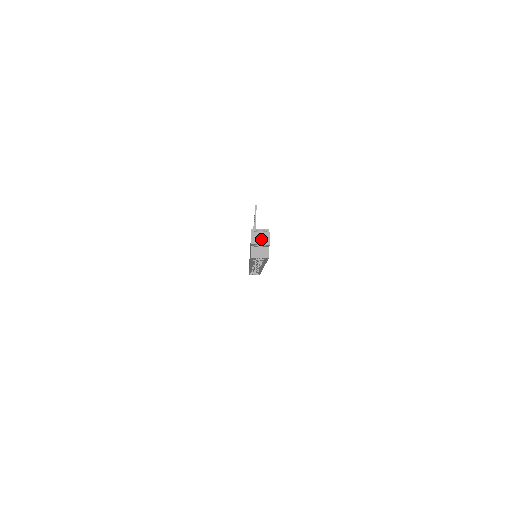
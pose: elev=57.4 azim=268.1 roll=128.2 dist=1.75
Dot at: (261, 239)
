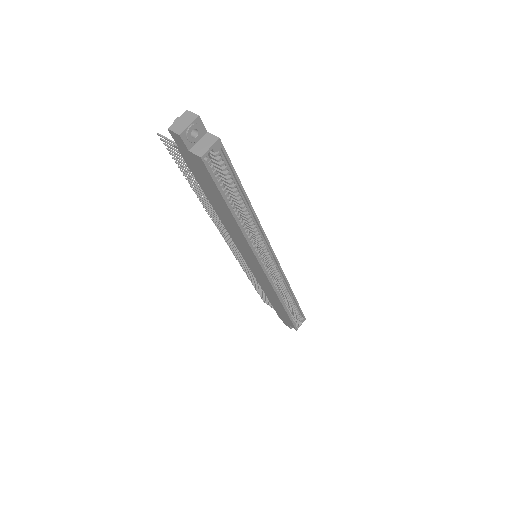
Dot at: (184, 122)
